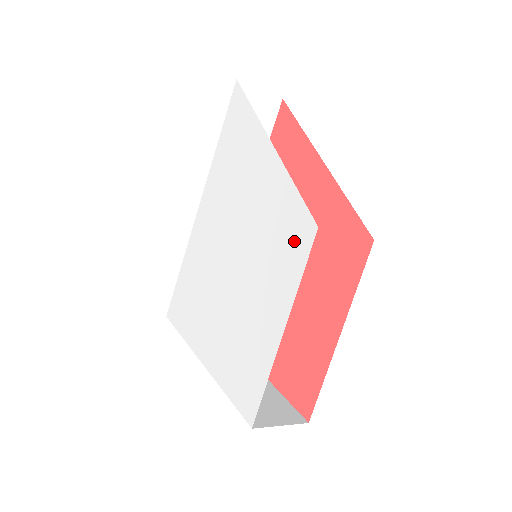
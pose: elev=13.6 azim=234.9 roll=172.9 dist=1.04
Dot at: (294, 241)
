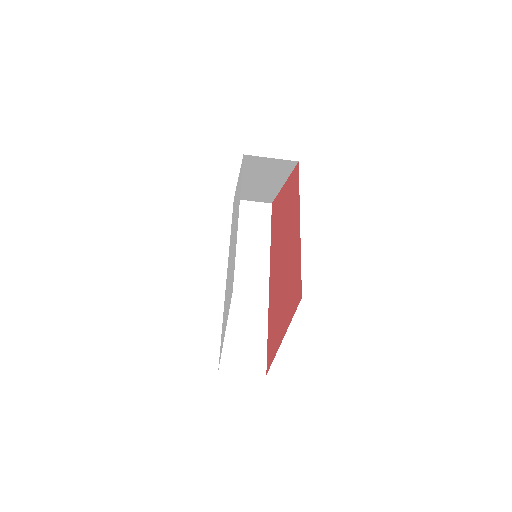
Dot at: (240, 180)
